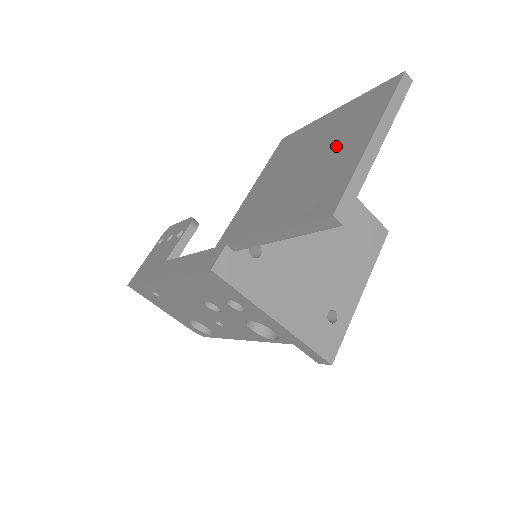
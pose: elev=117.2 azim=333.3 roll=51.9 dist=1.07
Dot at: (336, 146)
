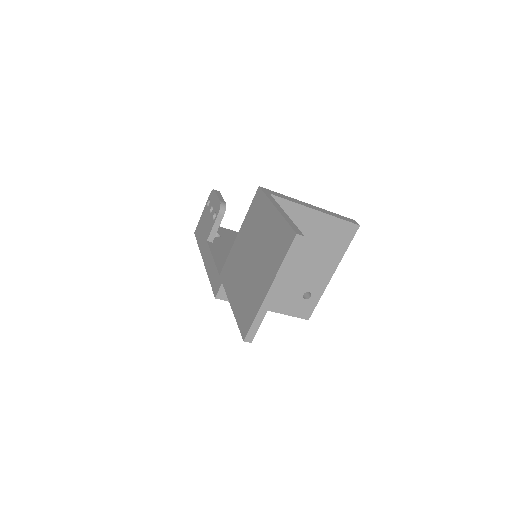
Dot at: (262, 267)
